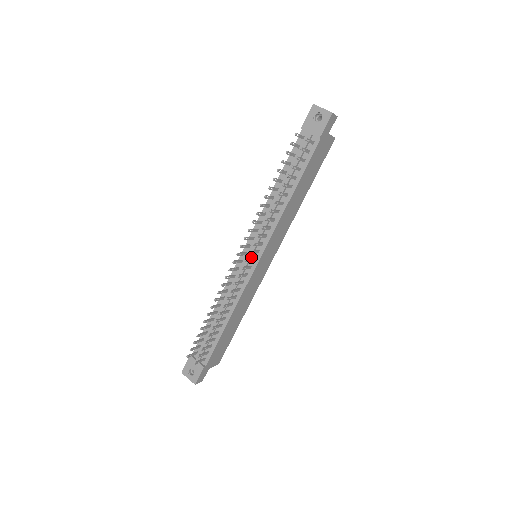
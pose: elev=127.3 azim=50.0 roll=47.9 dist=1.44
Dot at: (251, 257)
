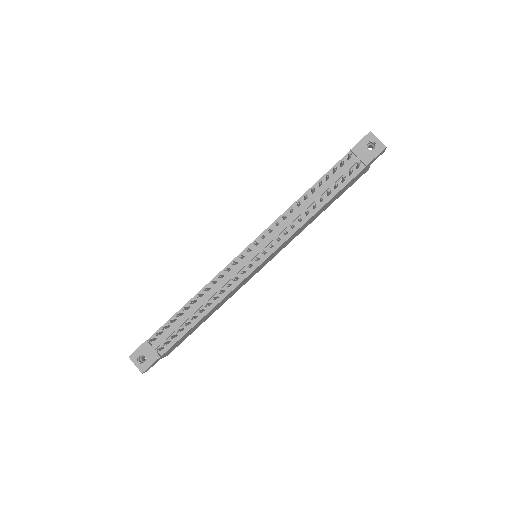
Dot at: (255, 256)
